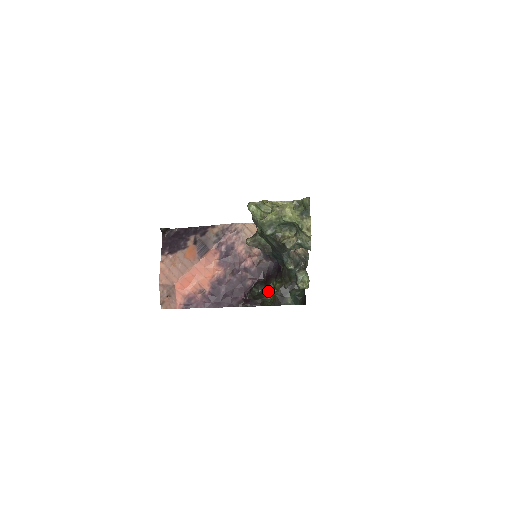
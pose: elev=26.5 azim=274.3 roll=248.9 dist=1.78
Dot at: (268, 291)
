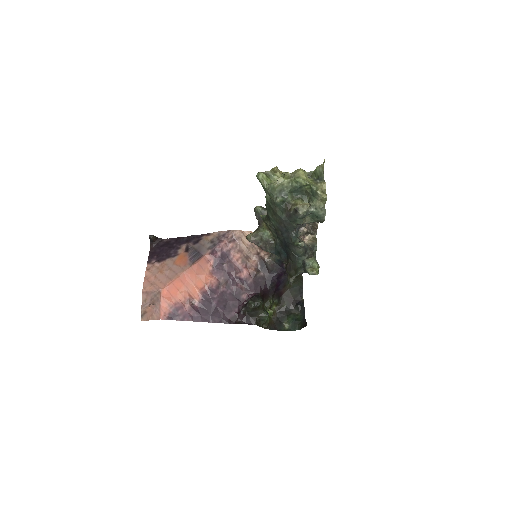
Dot at: (264, 309)
